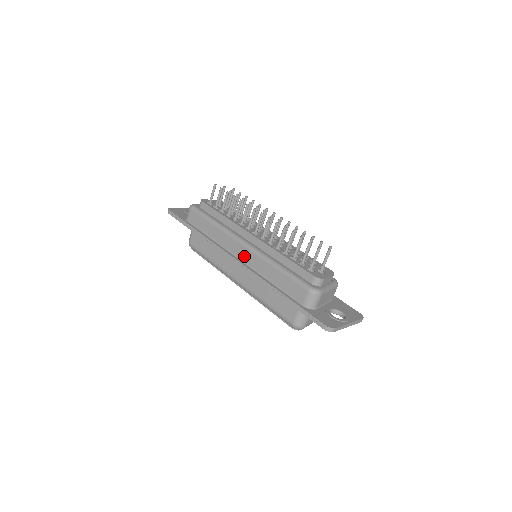
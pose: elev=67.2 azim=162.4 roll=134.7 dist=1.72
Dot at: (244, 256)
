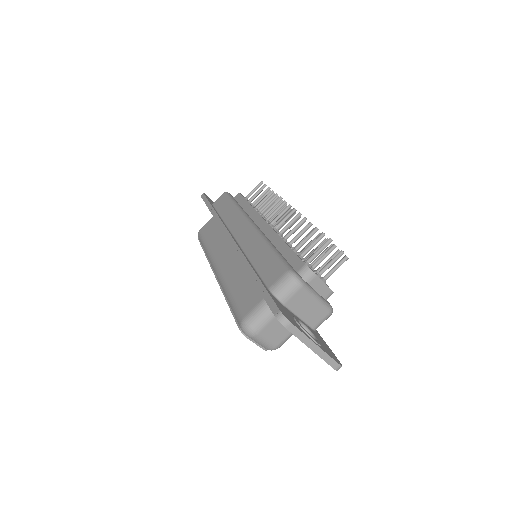
Dot at: (241, 234)
